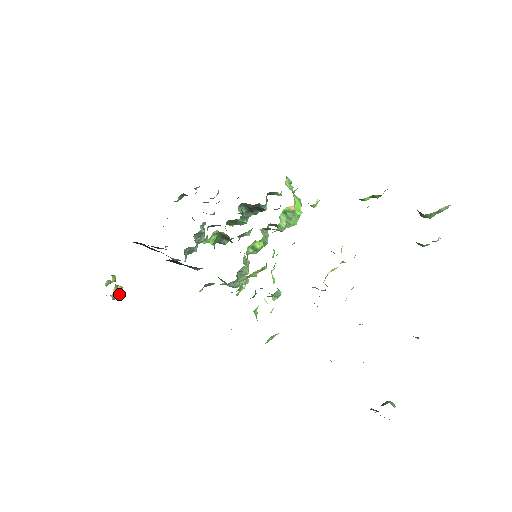
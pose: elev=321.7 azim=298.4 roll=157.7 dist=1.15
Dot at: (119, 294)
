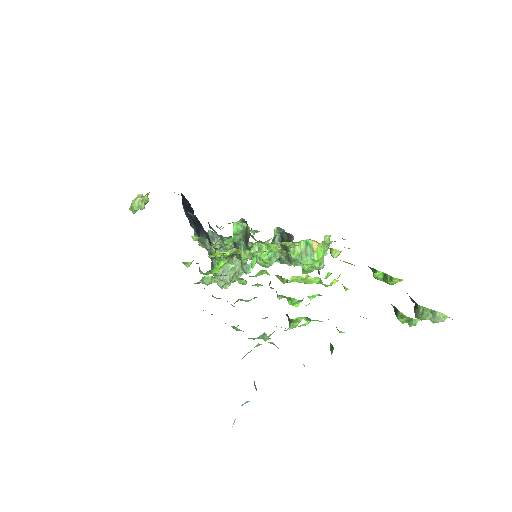
Dot at: (138, 208)
